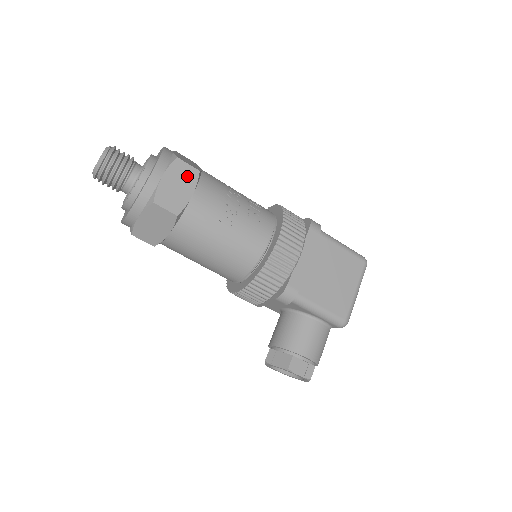
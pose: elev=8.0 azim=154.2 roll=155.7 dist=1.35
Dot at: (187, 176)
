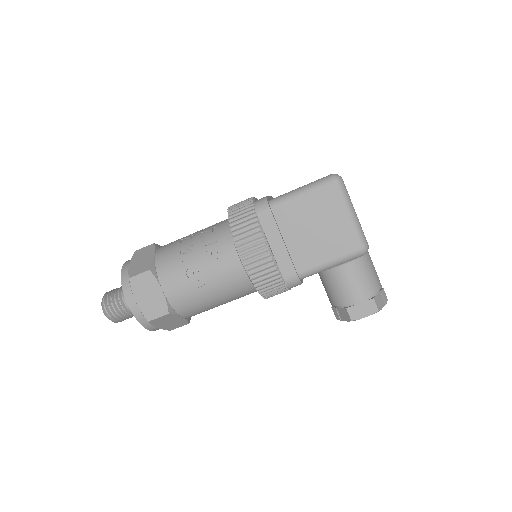
Dot at: (147, 283)
